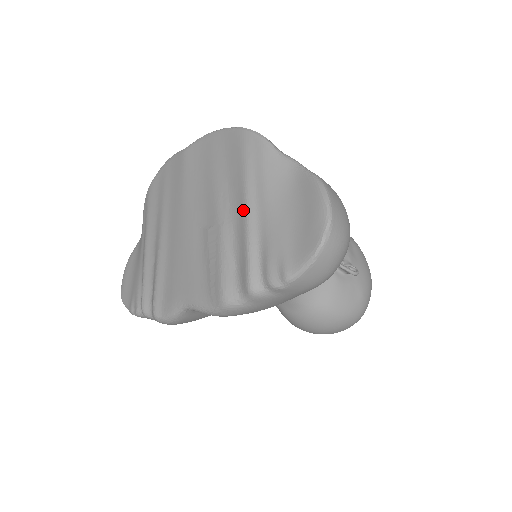
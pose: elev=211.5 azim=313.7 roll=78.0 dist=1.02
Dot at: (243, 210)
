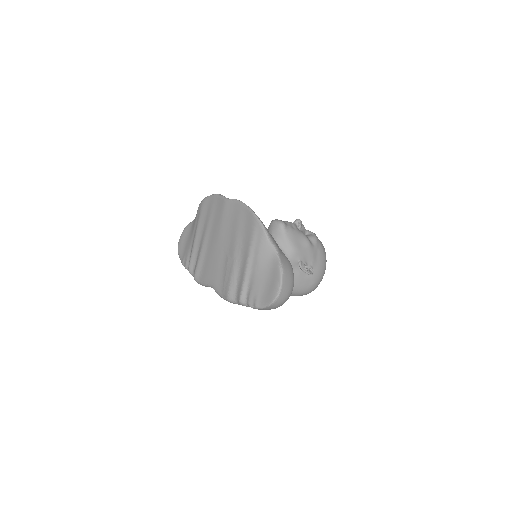
Dot at: (246, 262)
